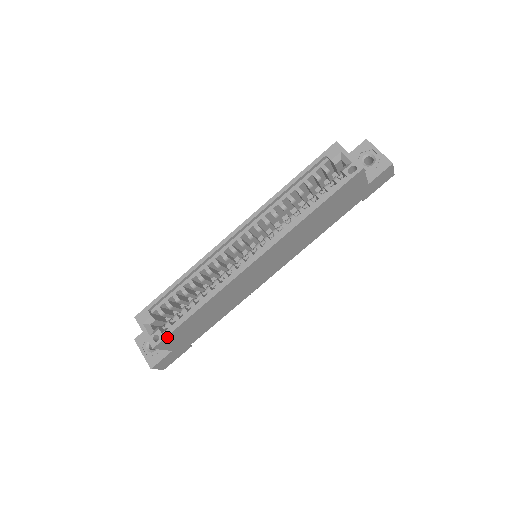
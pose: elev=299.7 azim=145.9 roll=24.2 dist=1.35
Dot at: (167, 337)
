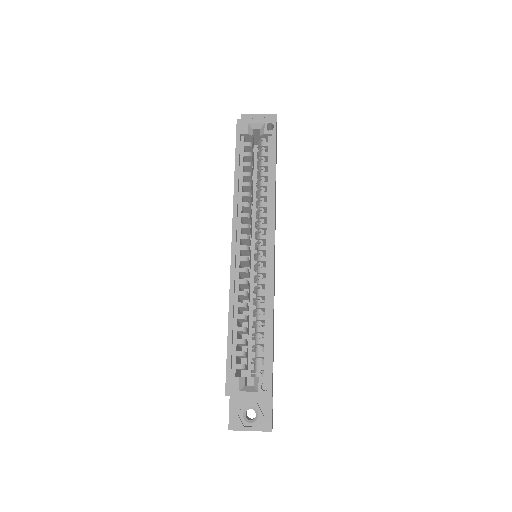
Dot at: (272, 376)
